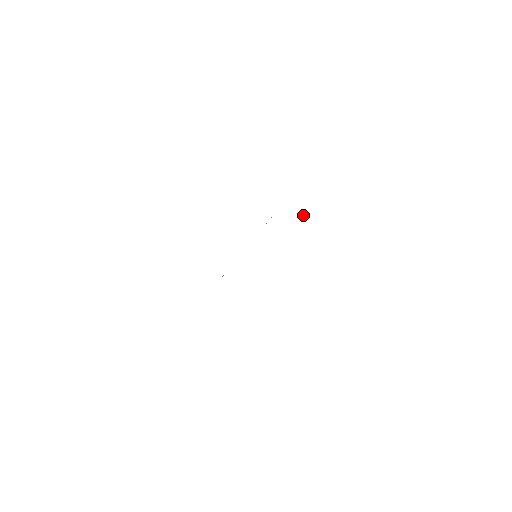
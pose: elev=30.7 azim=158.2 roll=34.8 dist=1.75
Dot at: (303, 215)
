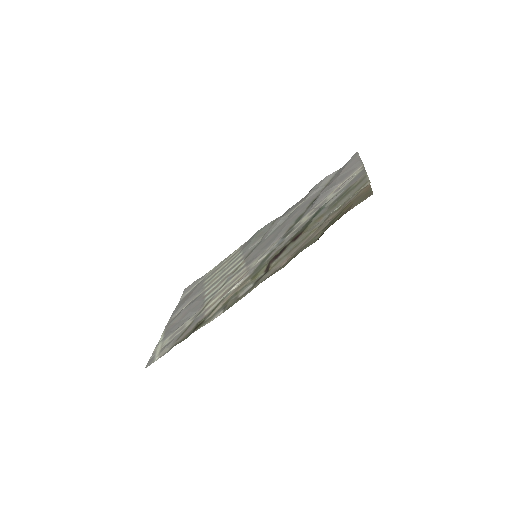
Dot at: (314, 201)
